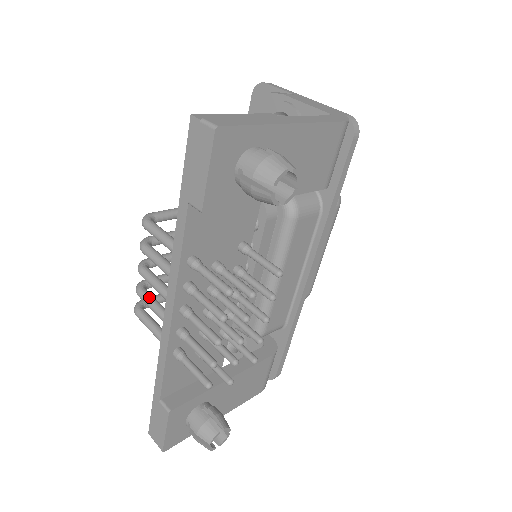
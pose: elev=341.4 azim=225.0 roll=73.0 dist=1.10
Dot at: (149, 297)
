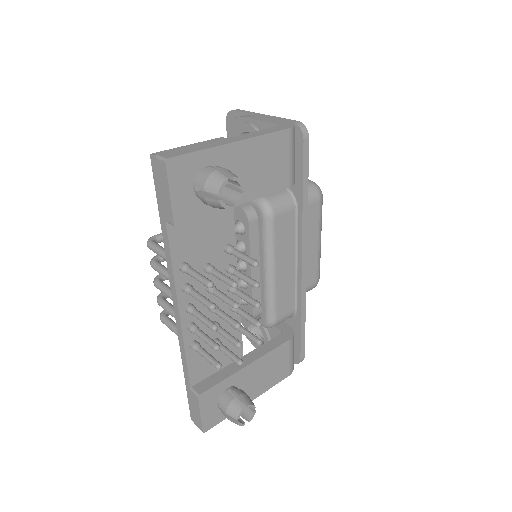
Dot at: (166, 304)
